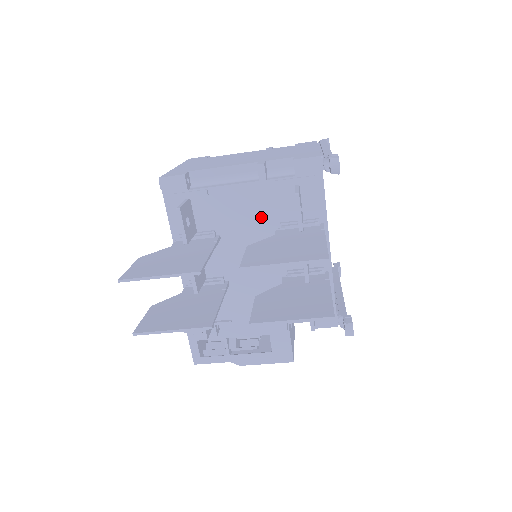
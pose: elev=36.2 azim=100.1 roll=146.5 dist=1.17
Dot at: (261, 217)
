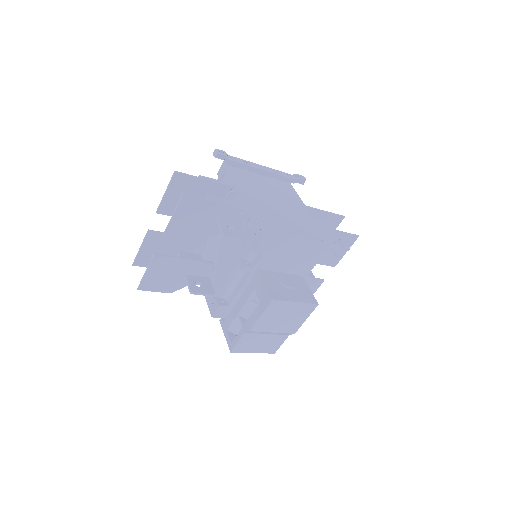
Dot at: occluded
